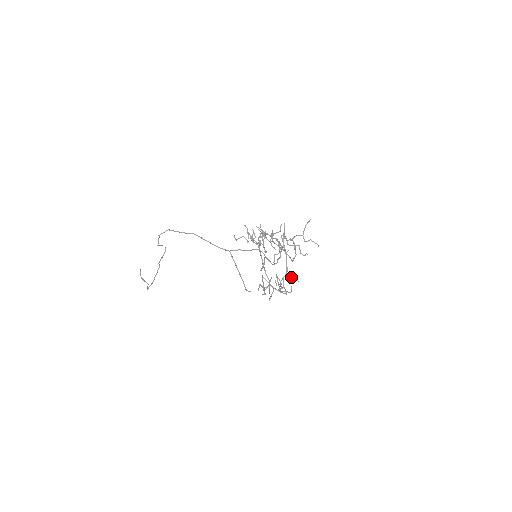
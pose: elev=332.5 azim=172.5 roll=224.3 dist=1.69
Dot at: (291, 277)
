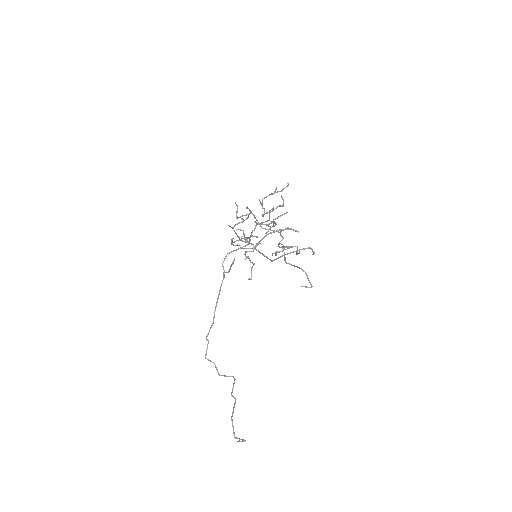
Dot at: (276, 218)
